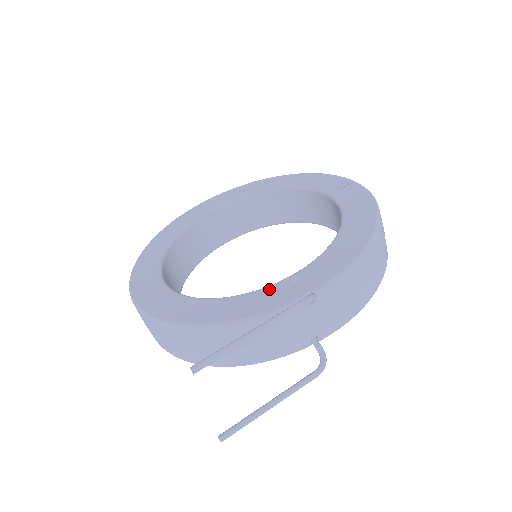
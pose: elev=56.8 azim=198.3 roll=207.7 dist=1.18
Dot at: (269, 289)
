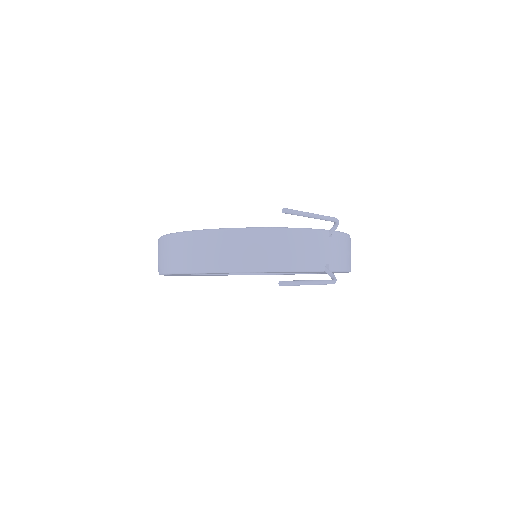
Dot at: occluded
